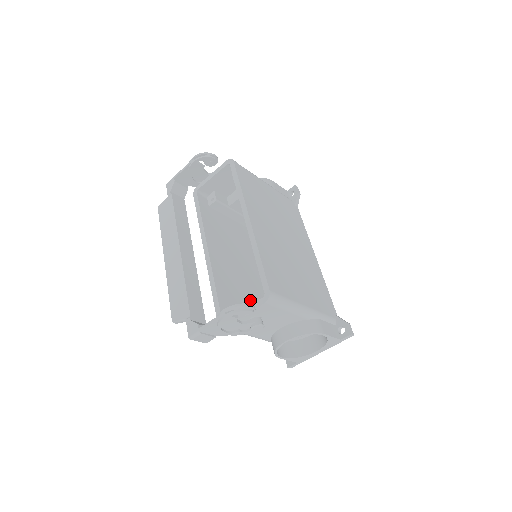
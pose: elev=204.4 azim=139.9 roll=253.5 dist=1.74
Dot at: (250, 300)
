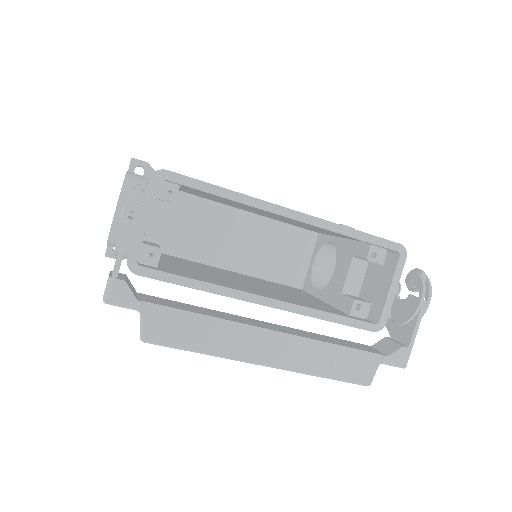
Dot at: (299, 297)
